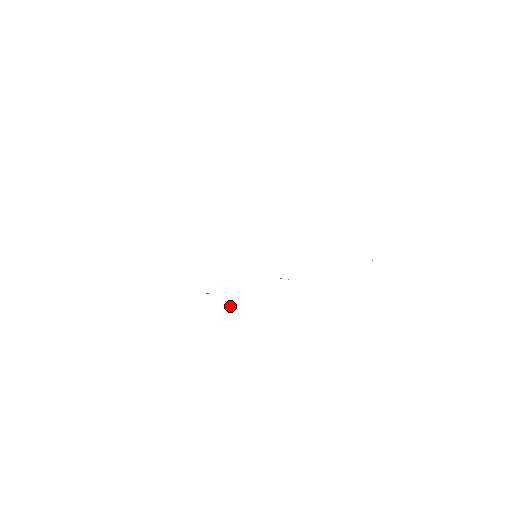
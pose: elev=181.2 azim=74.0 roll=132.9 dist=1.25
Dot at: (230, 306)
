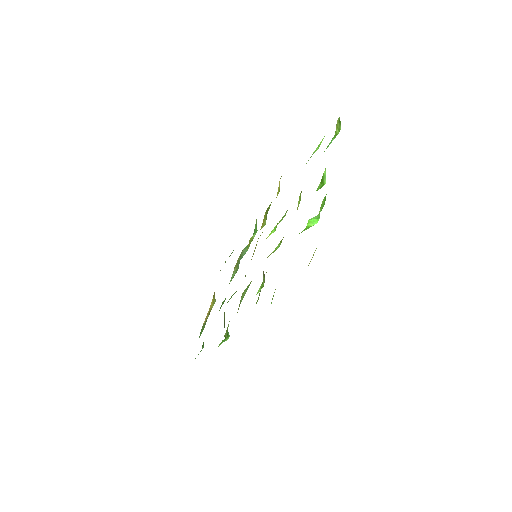
Dot at: (227, 335)
